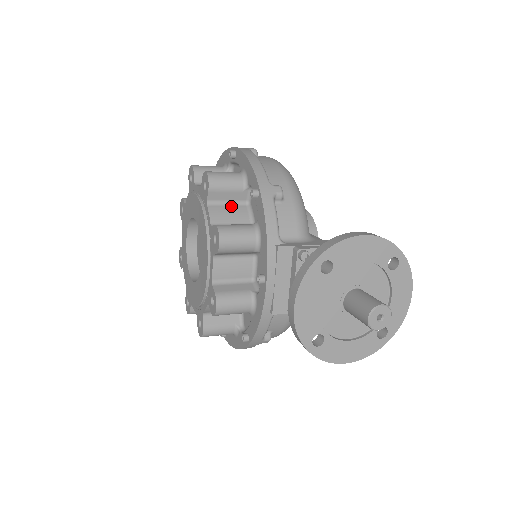
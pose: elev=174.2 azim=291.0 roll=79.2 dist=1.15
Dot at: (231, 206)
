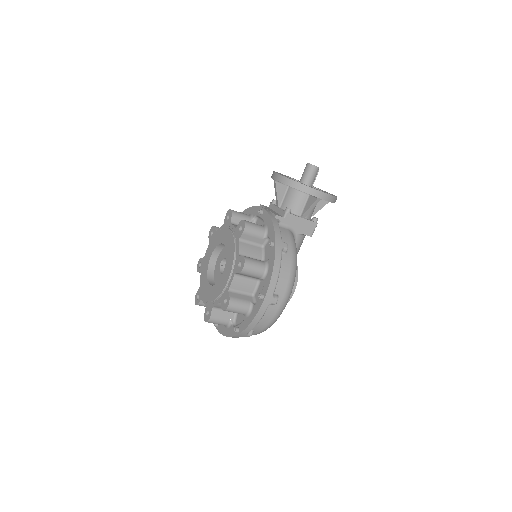
Dot at: occluded
